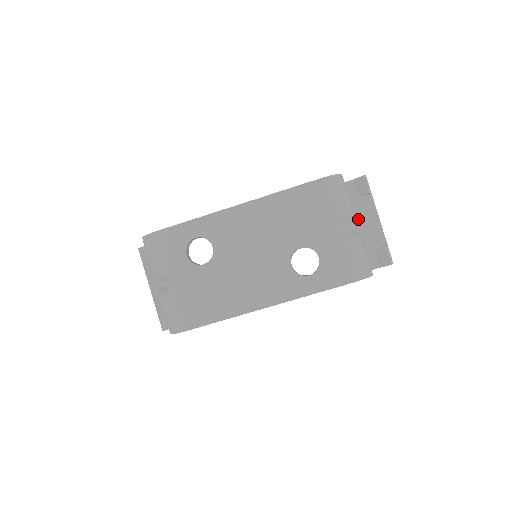
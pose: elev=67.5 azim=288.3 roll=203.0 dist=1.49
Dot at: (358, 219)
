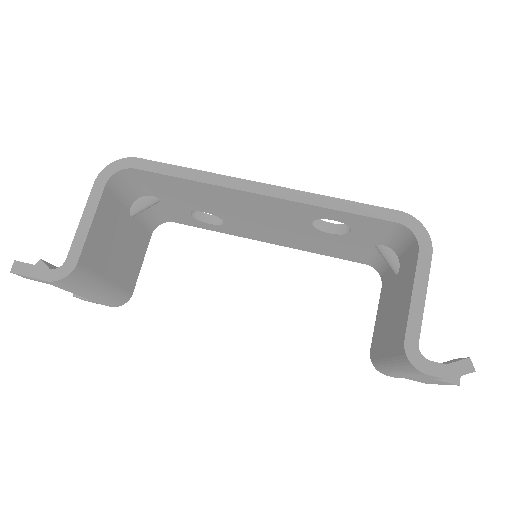
Dot at: occluded
